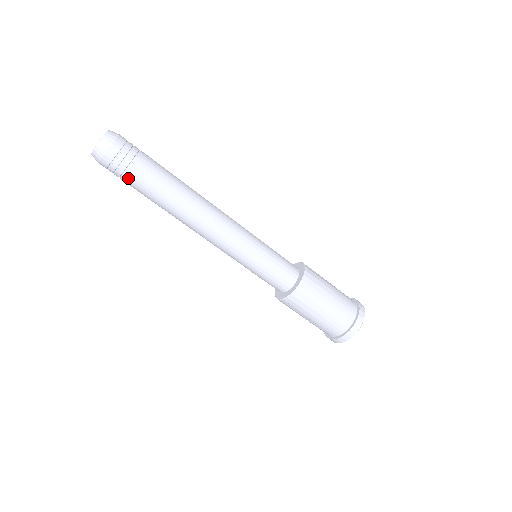
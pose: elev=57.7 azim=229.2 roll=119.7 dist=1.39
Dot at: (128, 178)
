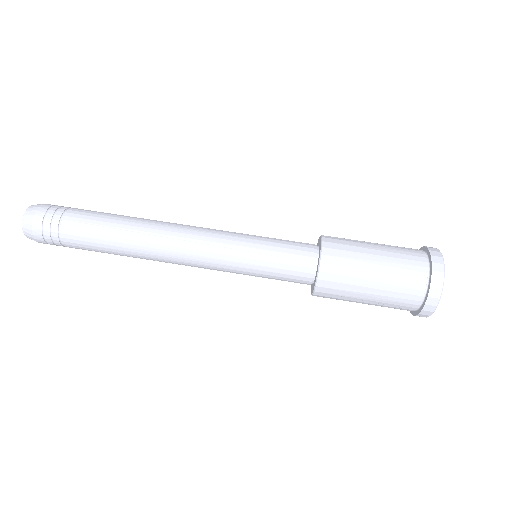
Dot at: (67, 241)
